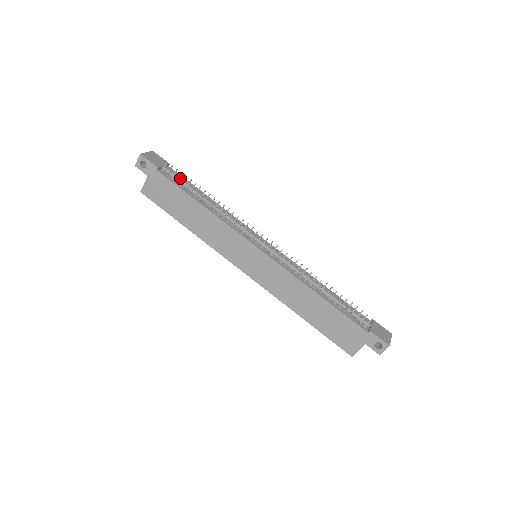
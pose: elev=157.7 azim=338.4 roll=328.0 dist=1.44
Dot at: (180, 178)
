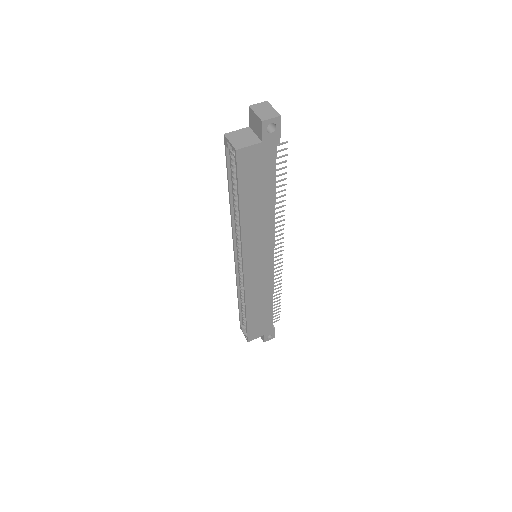
Dot at: occluded
